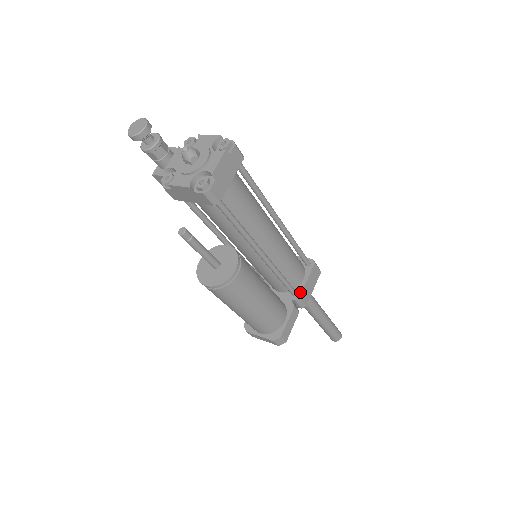
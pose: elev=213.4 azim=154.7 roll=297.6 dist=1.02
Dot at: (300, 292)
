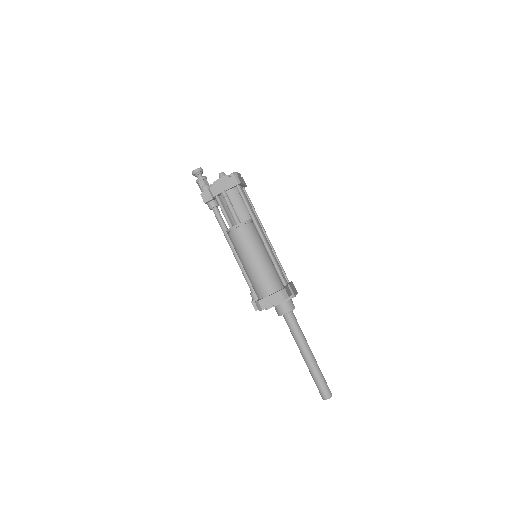
Dot at: (288, 284)
